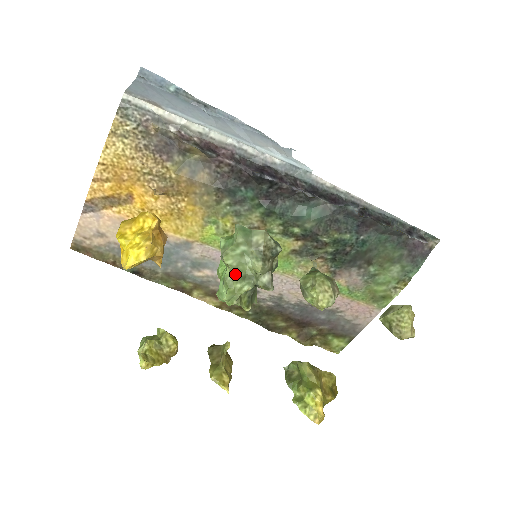
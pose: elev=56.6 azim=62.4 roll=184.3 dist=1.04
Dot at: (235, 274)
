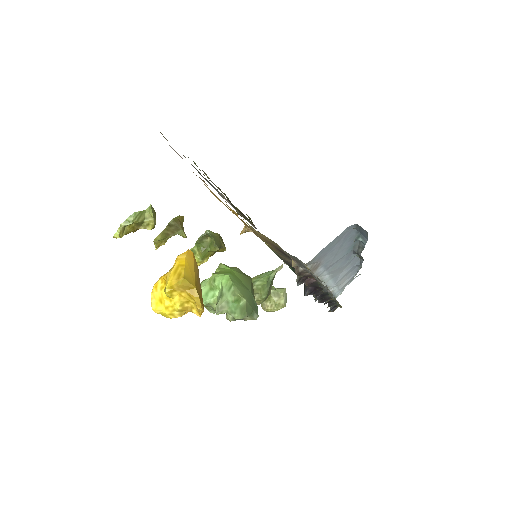
Dot at: occluded
